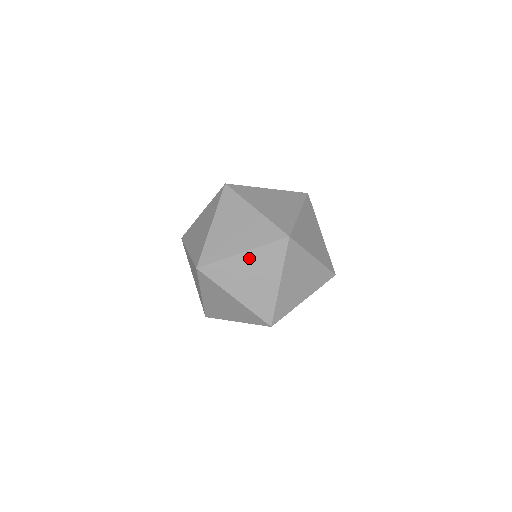
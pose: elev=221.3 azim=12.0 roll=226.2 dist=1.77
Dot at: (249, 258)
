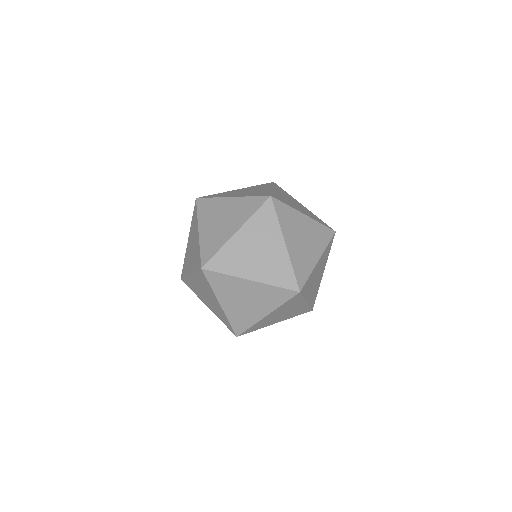
Dot at: (254, 287)
